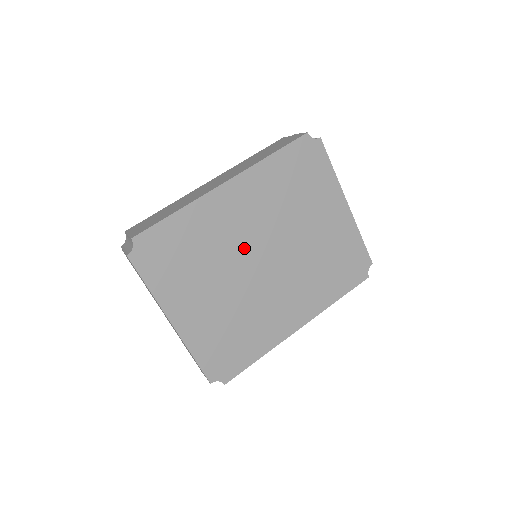
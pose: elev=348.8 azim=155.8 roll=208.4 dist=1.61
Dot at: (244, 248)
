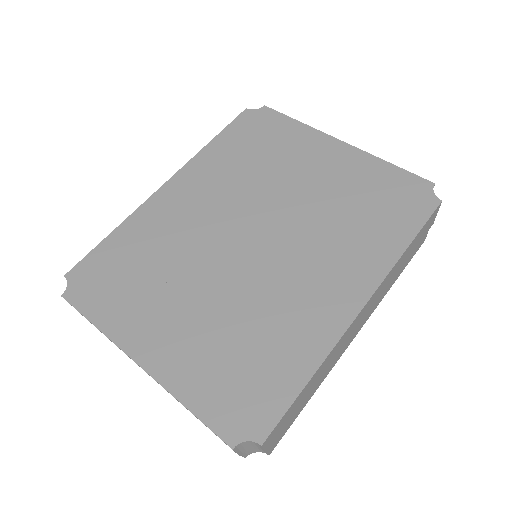
Dot at: (214, 236)
